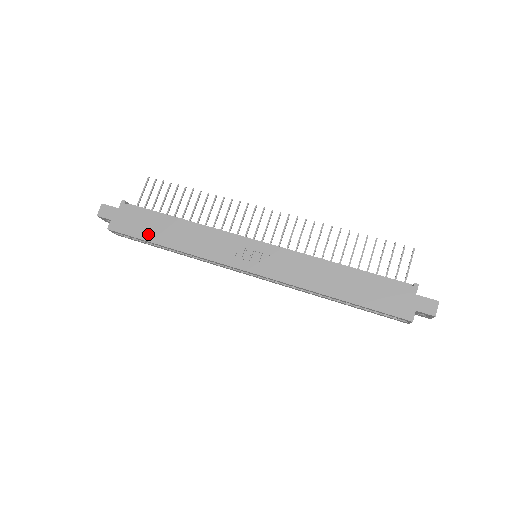
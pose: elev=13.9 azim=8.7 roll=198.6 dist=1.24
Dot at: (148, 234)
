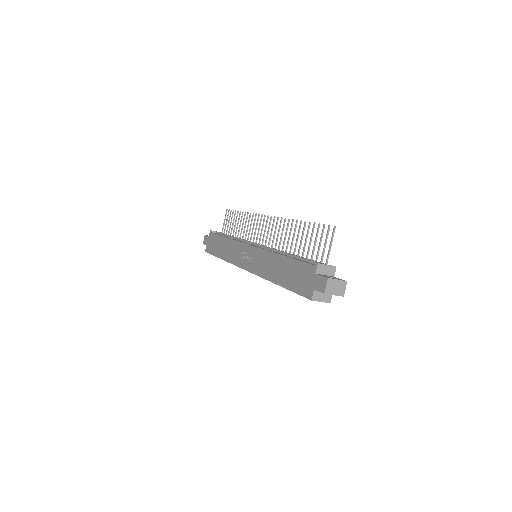
Dot at: (215, 251)
